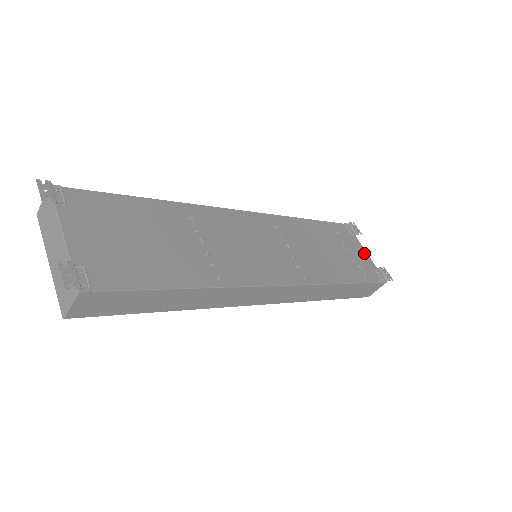
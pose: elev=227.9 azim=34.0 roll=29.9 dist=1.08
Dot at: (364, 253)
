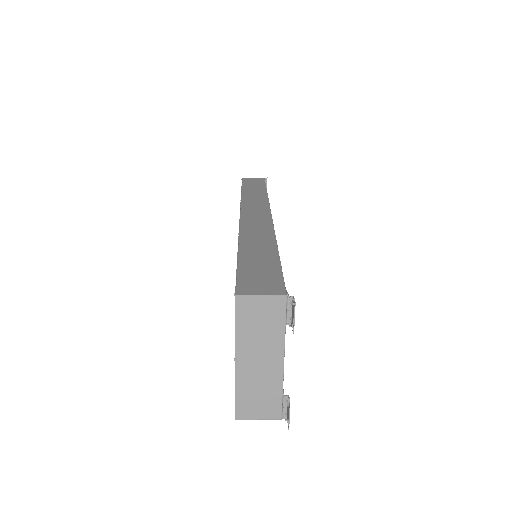
Dot at: occluded
